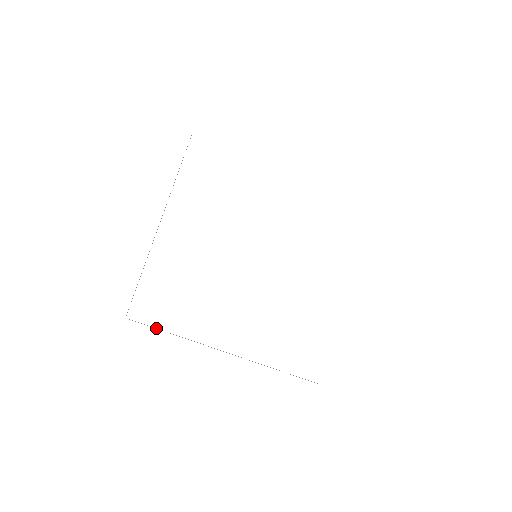
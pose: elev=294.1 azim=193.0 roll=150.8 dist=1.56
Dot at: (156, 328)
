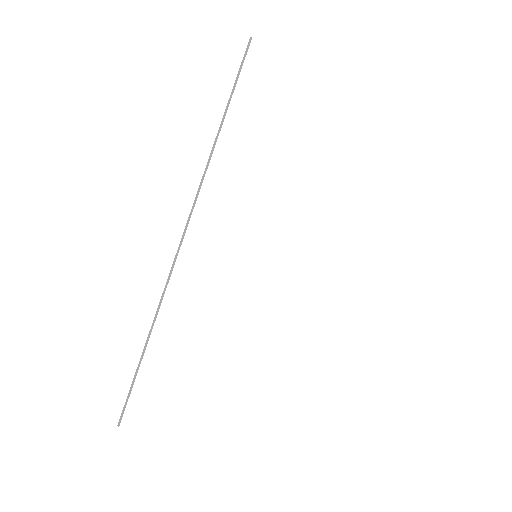
Dot at: occluded
